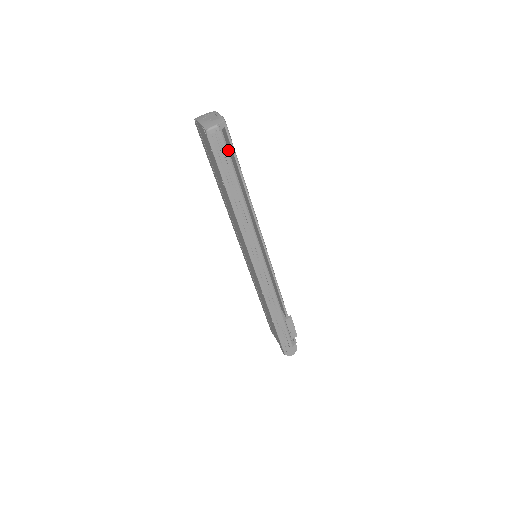
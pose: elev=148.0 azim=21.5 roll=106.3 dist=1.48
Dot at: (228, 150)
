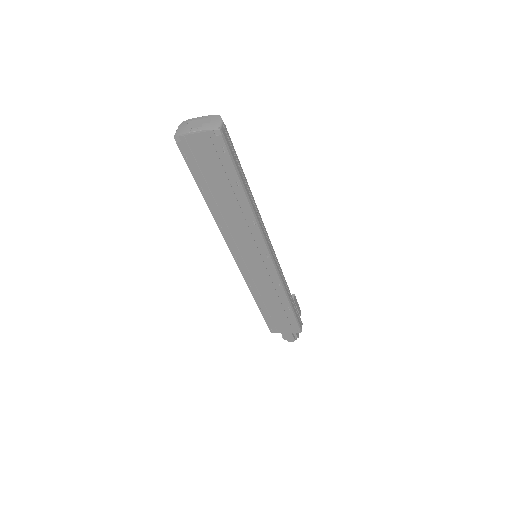
Dot at: occluded
